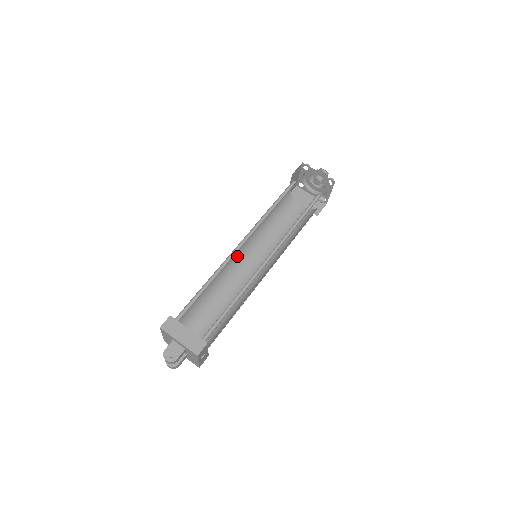
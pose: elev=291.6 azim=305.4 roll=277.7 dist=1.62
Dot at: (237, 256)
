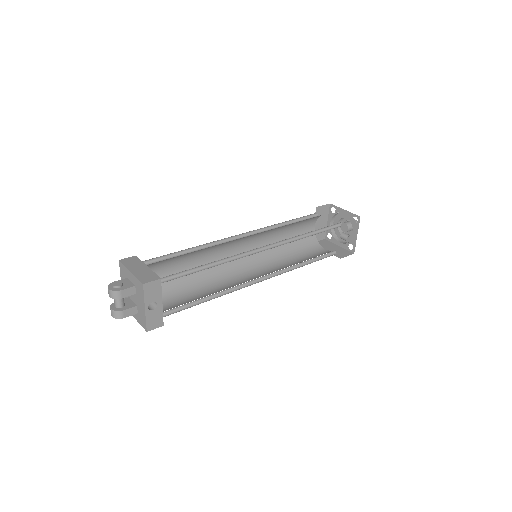
Dot at: (237, 259)
